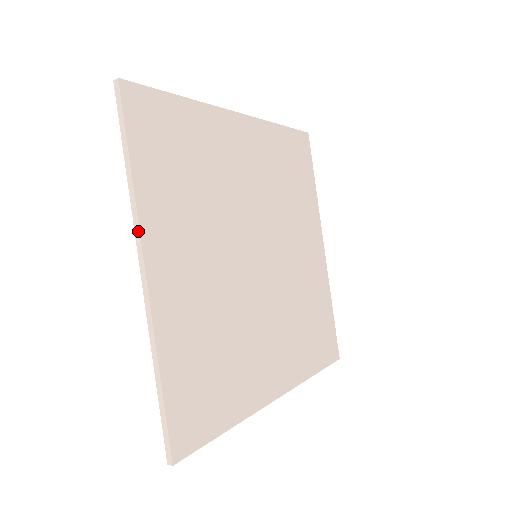
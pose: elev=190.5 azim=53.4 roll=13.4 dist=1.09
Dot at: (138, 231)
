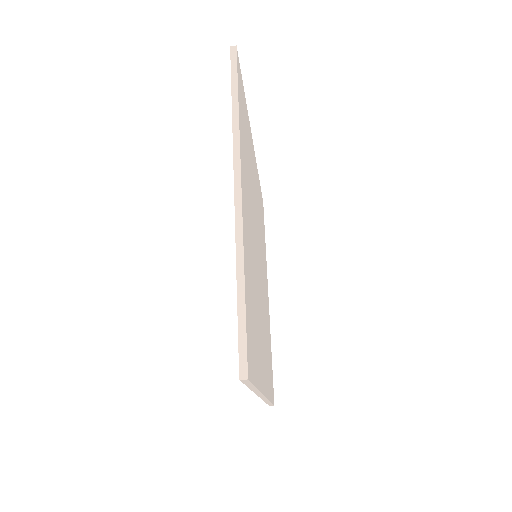
Dot at: (238, 152)
